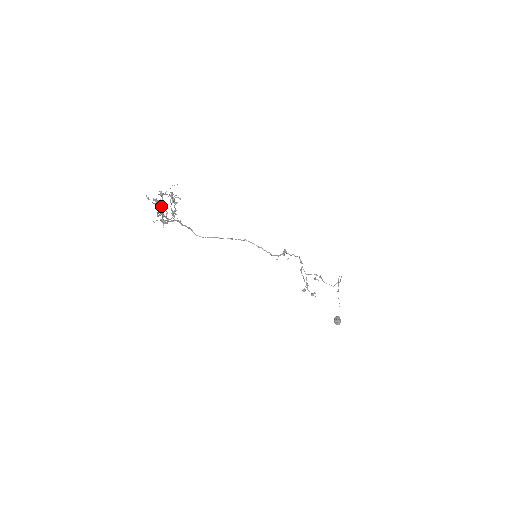
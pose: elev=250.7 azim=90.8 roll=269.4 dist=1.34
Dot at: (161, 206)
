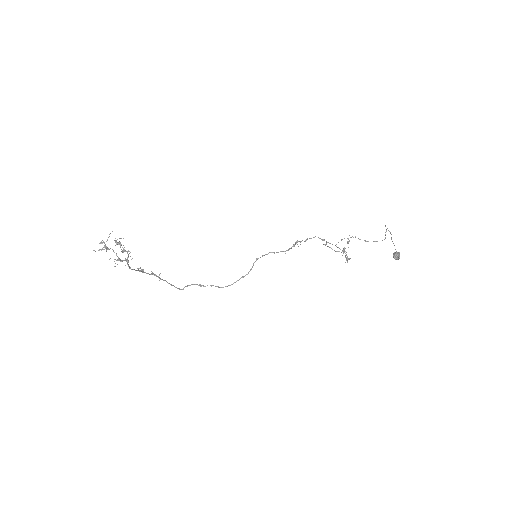
Dot at: occluded
